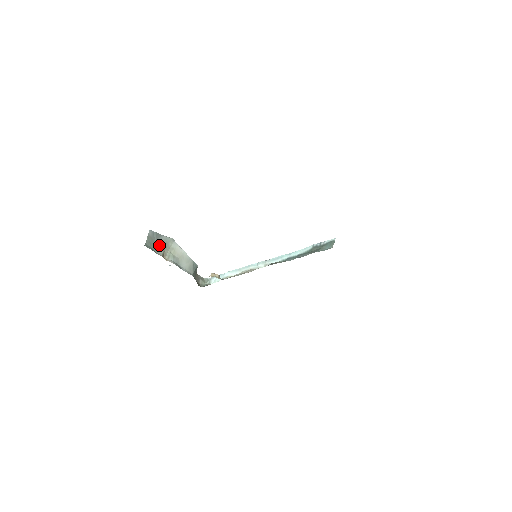
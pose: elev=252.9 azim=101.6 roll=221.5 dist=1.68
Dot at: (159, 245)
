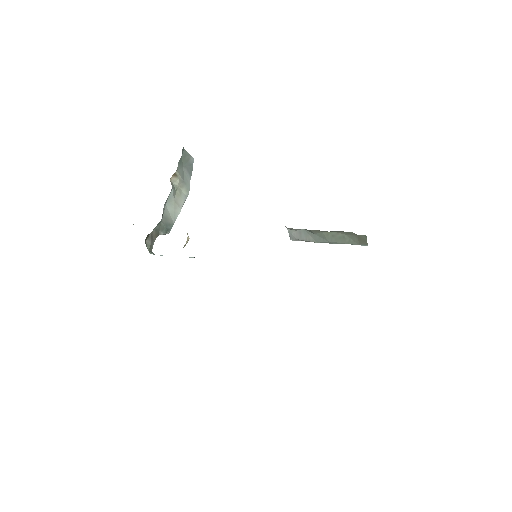
Dot at: (183, 171)
